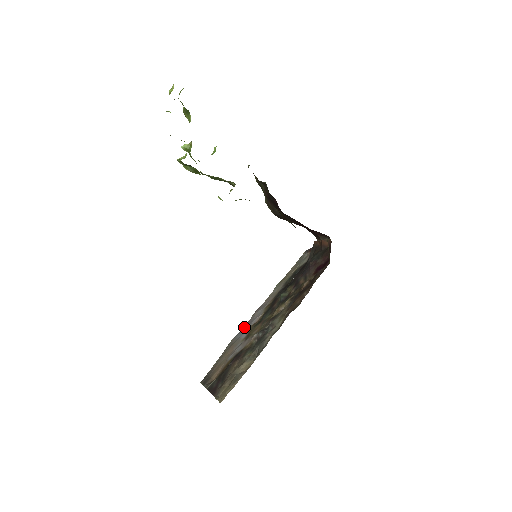
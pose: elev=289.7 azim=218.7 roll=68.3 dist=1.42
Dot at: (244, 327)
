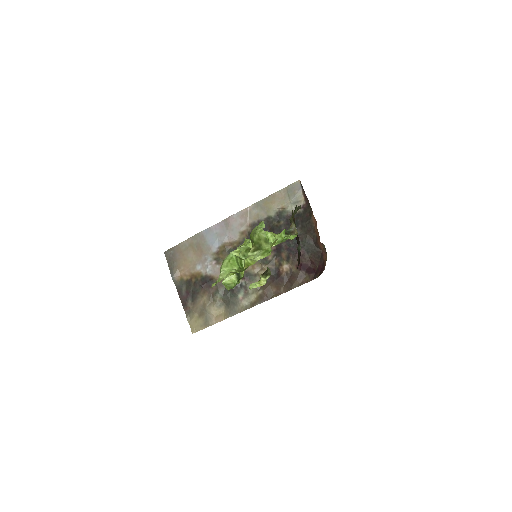
Dot at: (214, 227)
